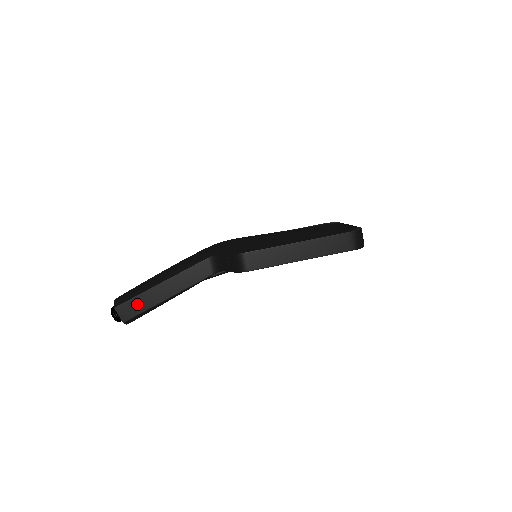
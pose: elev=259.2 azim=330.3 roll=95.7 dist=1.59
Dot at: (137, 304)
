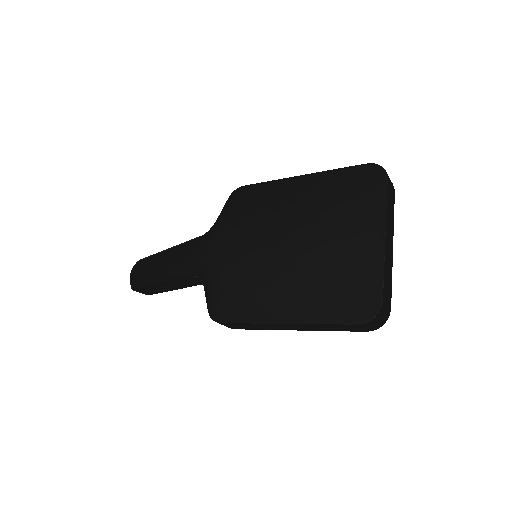
Dot at: (150, 290)
